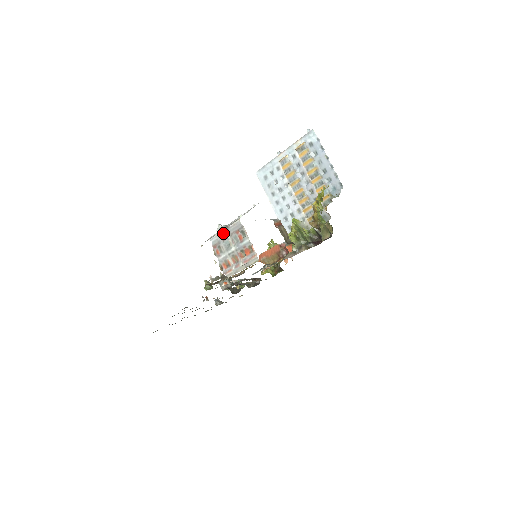
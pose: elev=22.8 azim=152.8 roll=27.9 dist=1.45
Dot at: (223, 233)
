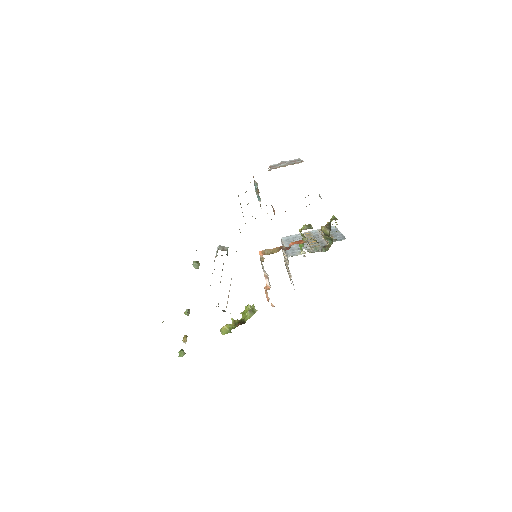
Dot at: (283, 162)
